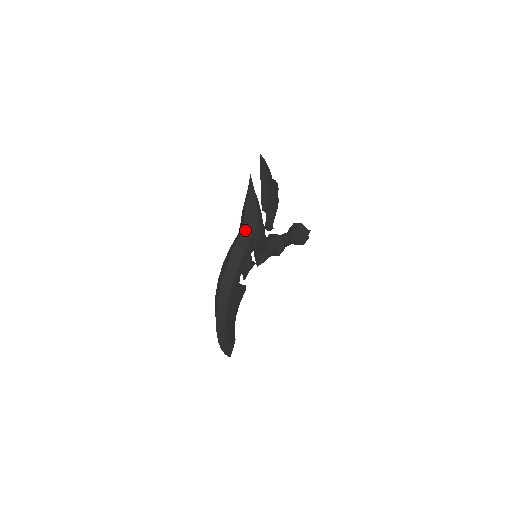
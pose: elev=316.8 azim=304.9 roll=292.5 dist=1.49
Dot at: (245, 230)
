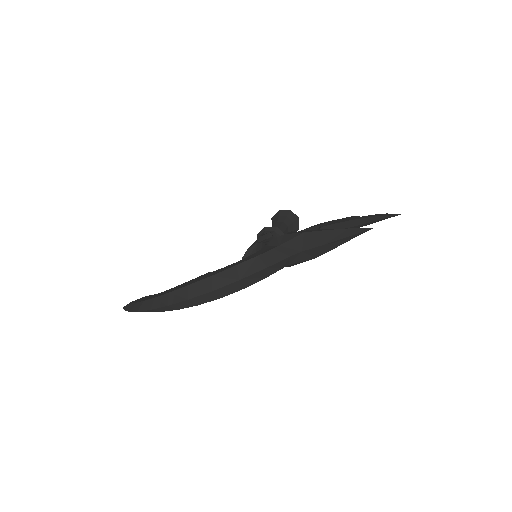
Dot at: (293, 257)
